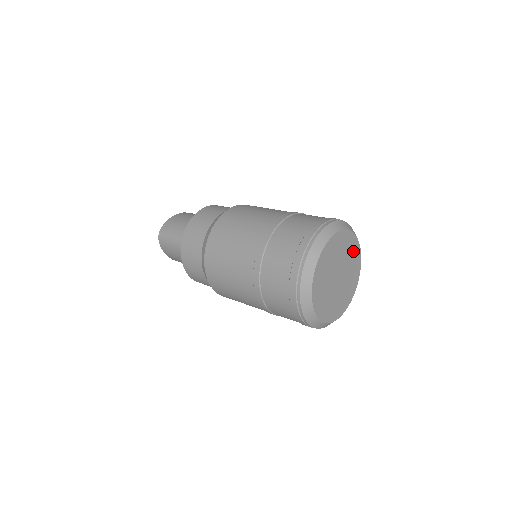
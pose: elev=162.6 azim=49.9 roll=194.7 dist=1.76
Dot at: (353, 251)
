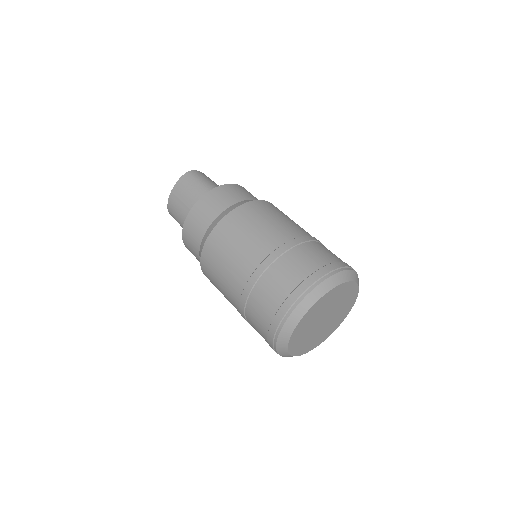
Dot at: (335, 294)
